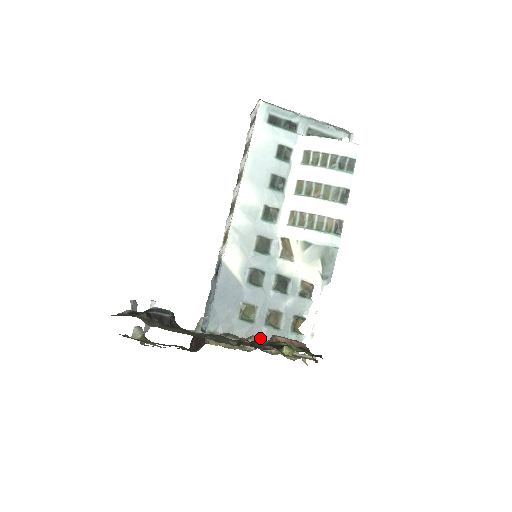
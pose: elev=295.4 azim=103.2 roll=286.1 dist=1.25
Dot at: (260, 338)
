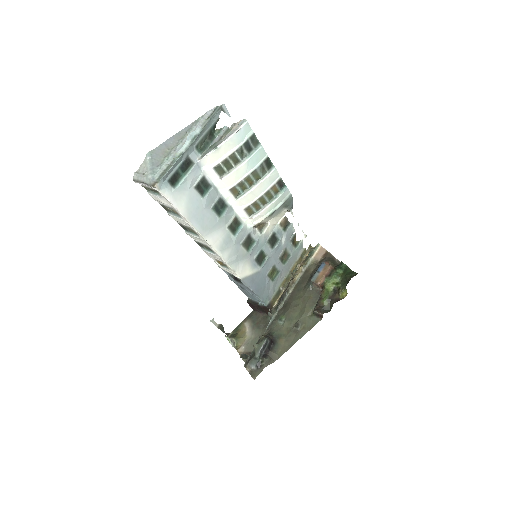
Dot at: (287, 271)
